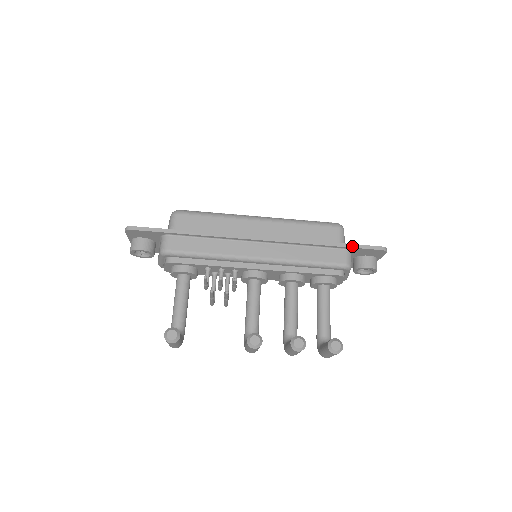
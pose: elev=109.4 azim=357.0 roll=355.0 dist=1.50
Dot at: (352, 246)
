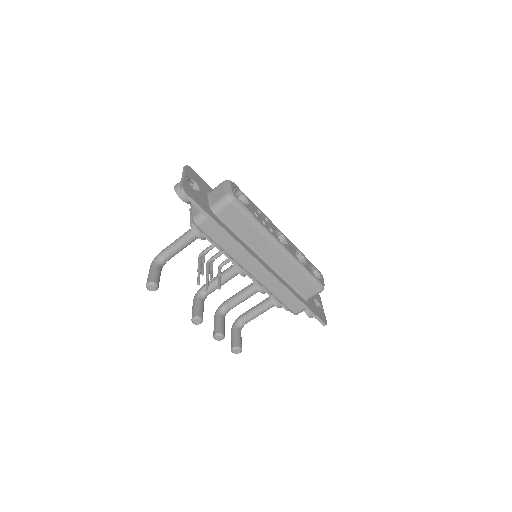
Dot at: (310, 312)
